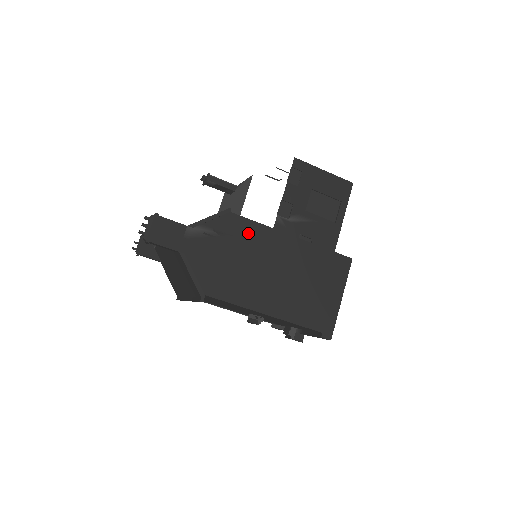
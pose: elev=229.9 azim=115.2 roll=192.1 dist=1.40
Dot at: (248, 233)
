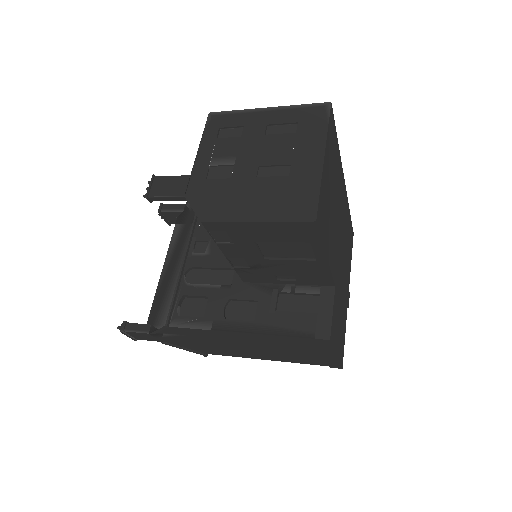
Dot at: (199, 334)
